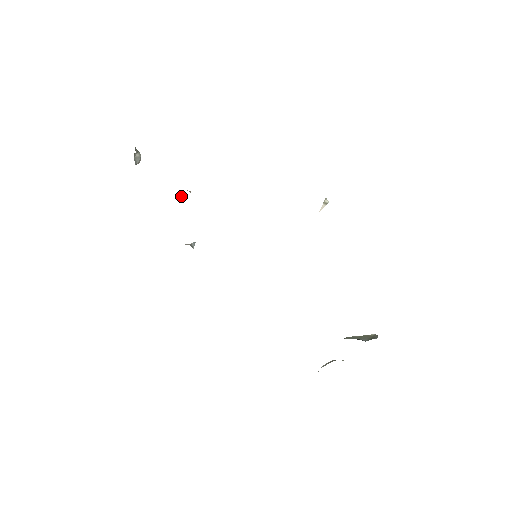
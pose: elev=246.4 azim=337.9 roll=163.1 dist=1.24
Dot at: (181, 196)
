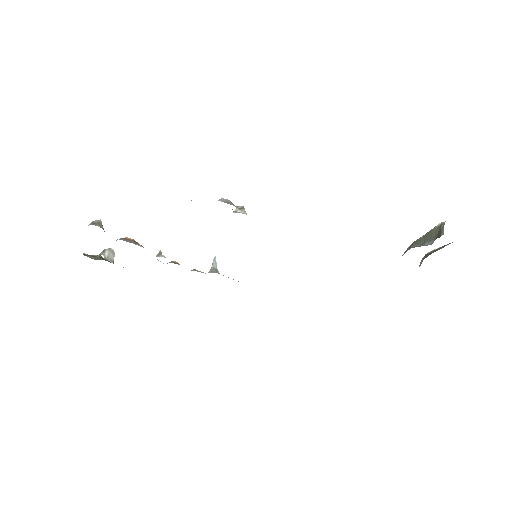
Dot at: occluded
